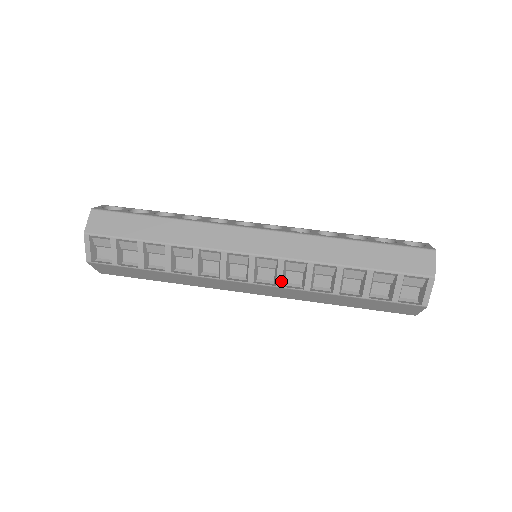
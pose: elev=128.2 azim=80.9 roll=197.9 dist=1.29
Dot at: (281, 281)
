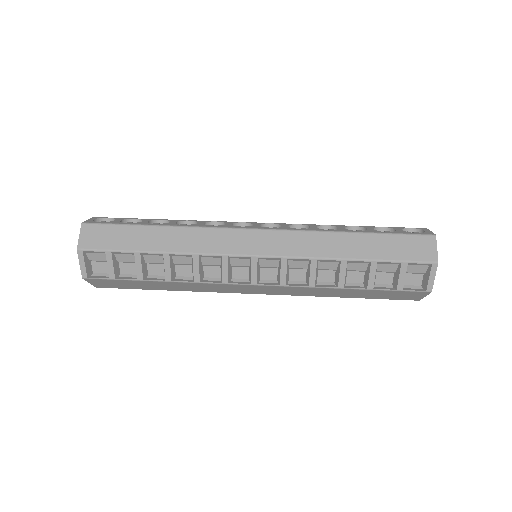
Dot at: (285, 280)
